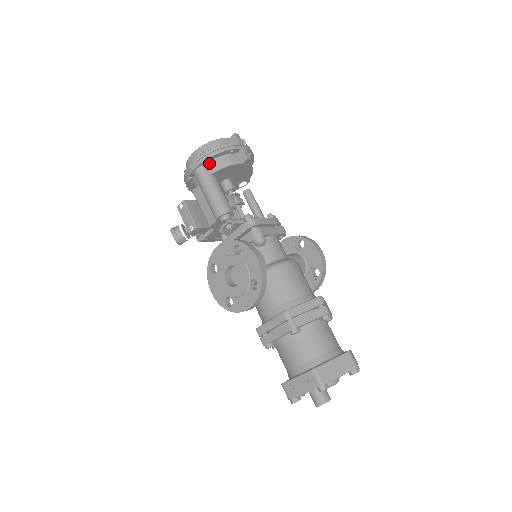
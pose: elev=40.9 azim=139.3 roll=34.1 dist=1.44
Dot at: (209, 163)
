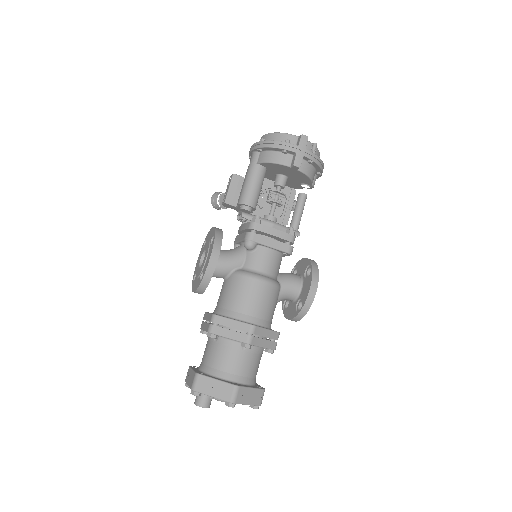
Dot at: (263, 152)
